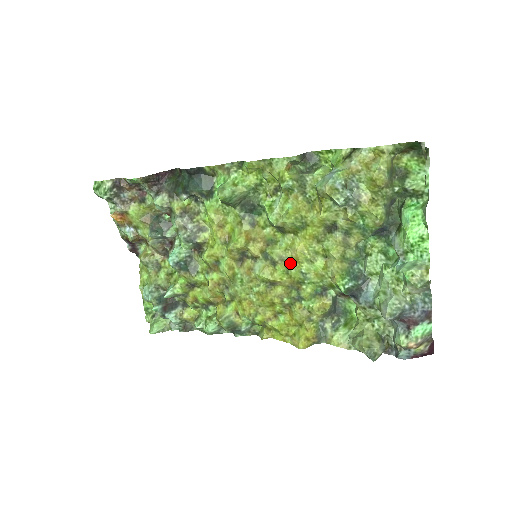
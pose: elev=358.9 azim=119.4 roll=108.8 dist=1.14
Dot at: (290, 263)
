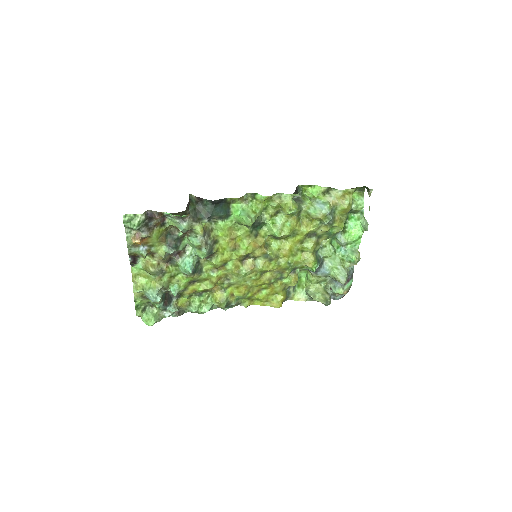
Dot at: (280, 258)
